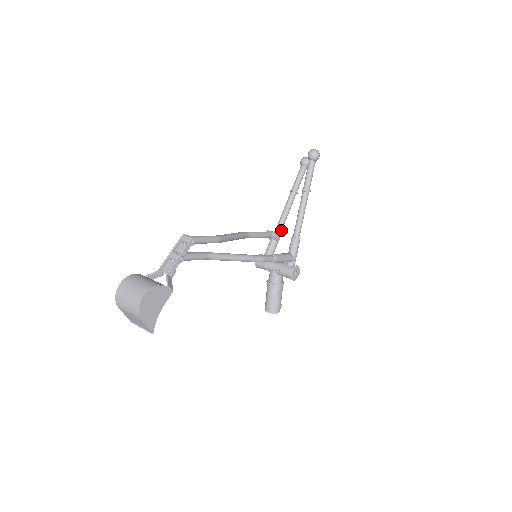
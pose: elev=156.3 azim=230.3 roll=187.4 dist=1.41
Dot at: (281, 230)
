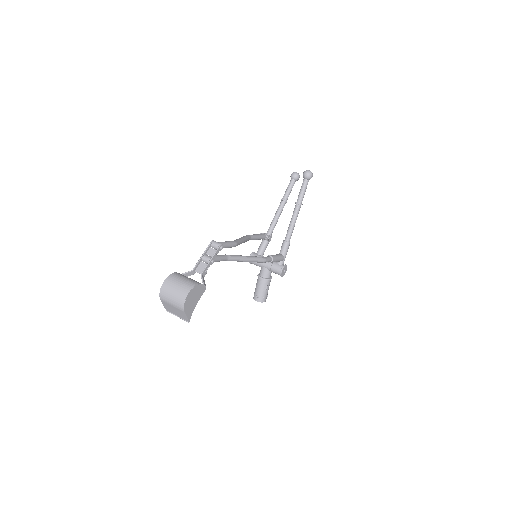
Dot at: occluded
